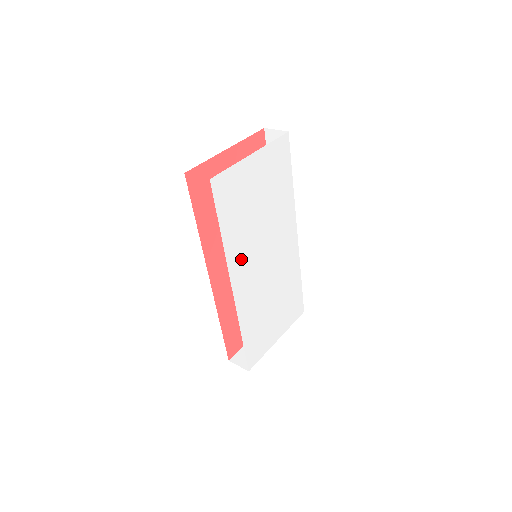
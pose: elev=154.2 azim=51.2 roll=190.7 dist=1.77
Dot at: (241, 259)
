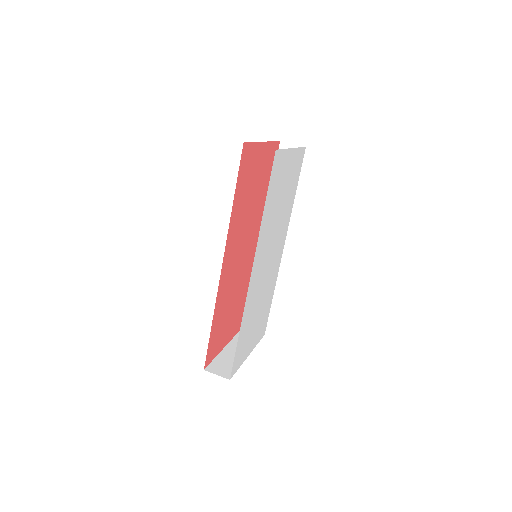
Dot at: (262, 246)
